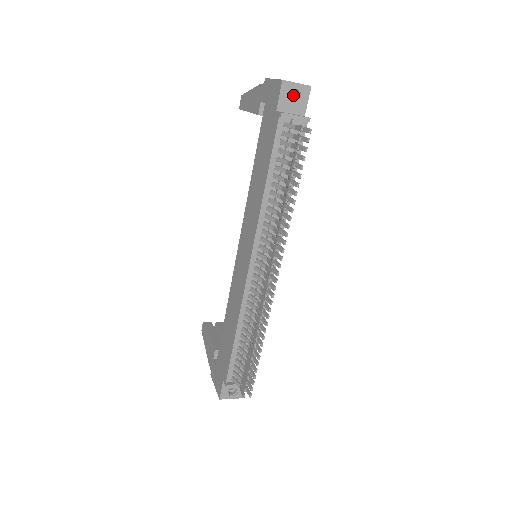
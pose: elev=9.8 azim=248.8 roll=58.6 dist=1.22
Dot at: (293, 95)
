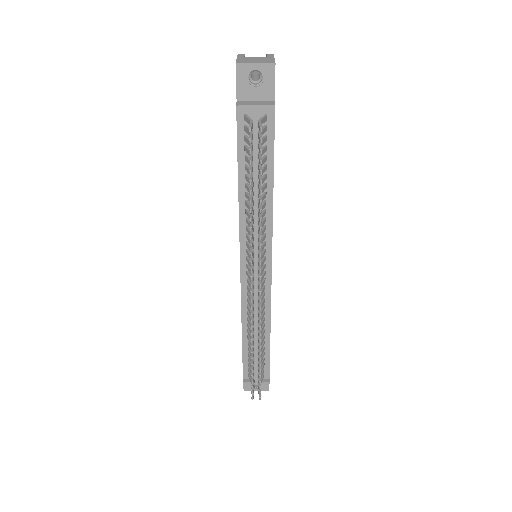
Dot at: (260, 76)
